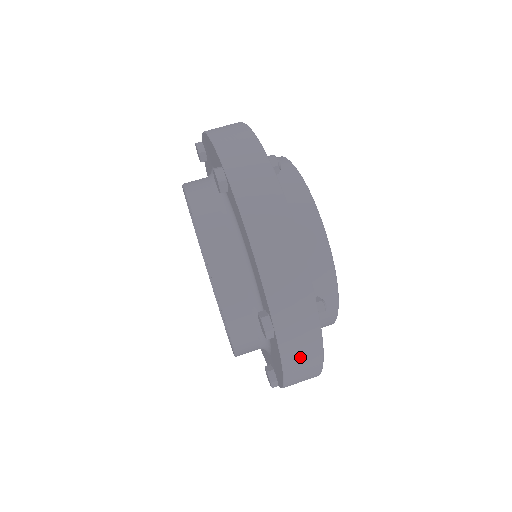
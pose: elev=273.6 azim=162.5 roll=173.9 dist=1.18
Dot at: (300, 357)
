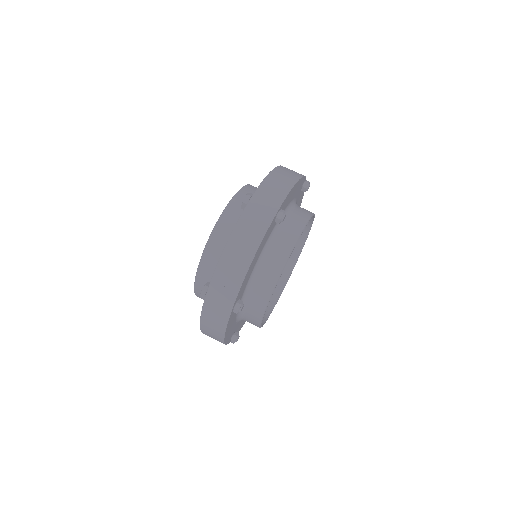
Dot at: (212, 322)
